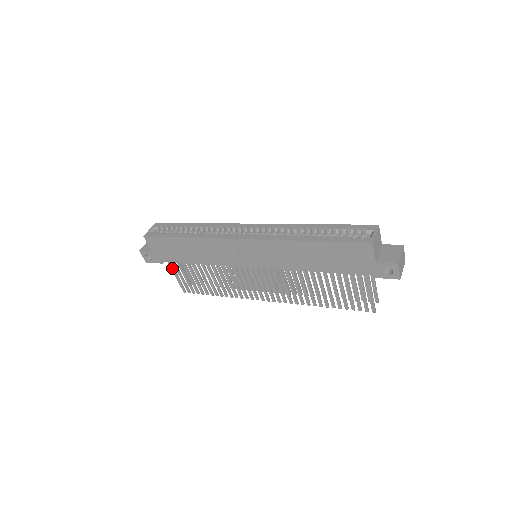
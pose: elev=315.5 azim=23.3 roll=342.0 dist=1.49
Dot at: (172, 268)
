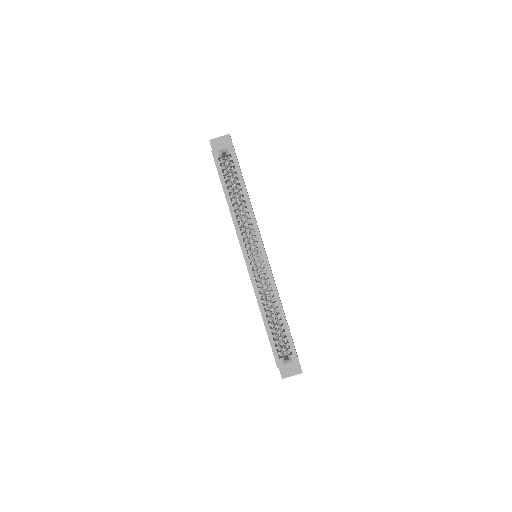
Dot at: occluded
